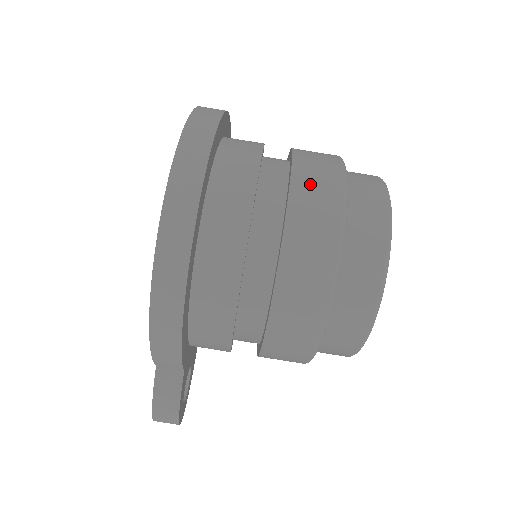
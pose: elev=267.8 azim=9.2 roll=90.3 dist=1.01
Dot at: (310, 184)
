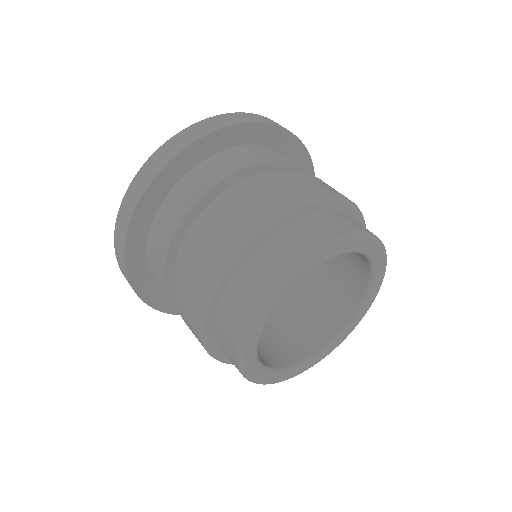
Dot at: (186, 290)
